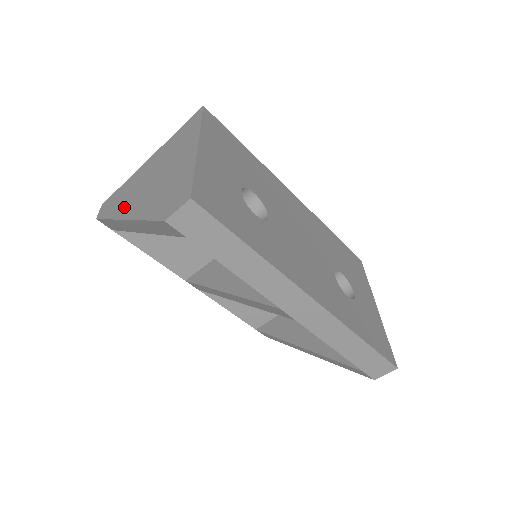
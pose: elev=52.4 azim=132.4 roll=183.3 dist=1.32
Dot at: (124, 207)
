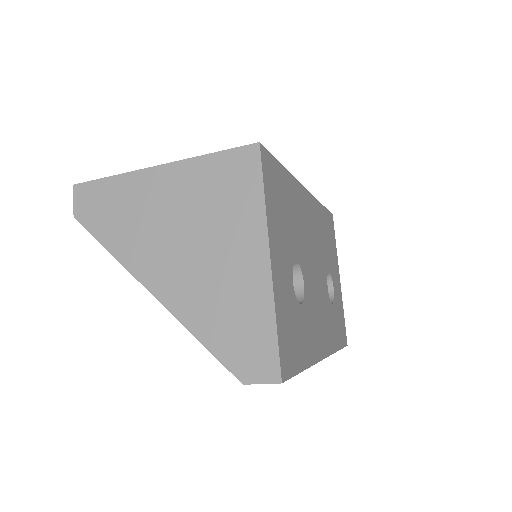
Dot at: (141, 259)
